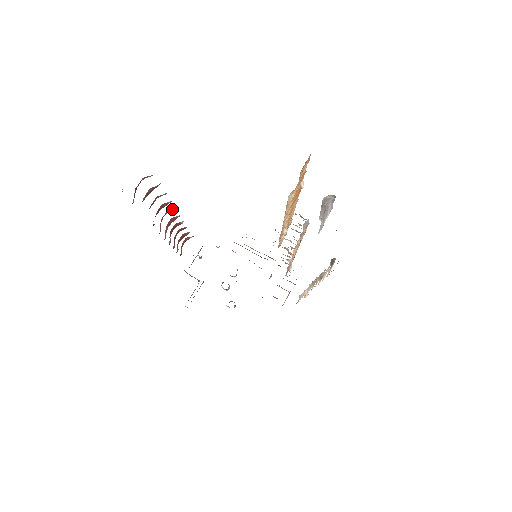
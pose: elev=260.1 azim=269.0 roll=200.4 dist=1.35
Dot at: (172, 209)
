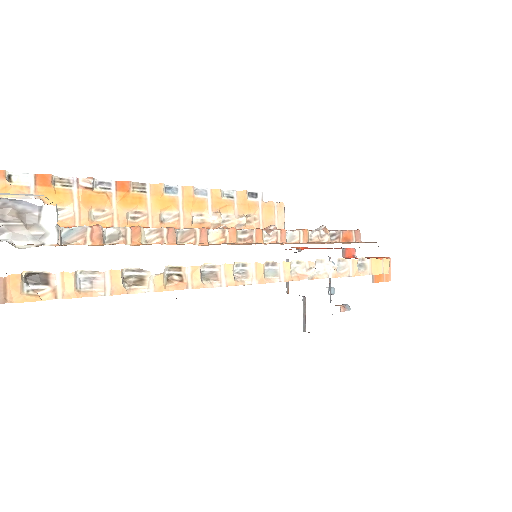
Dot at: occluded
